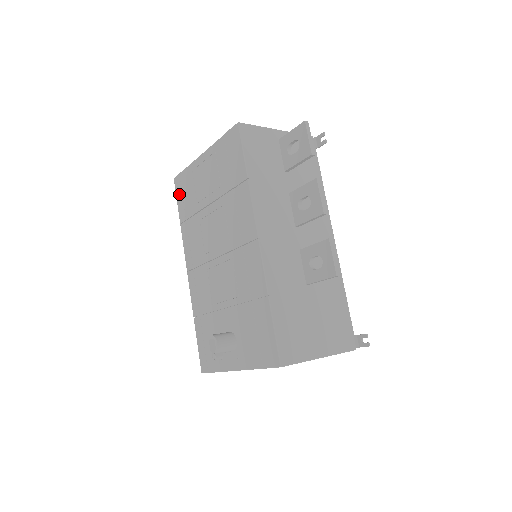
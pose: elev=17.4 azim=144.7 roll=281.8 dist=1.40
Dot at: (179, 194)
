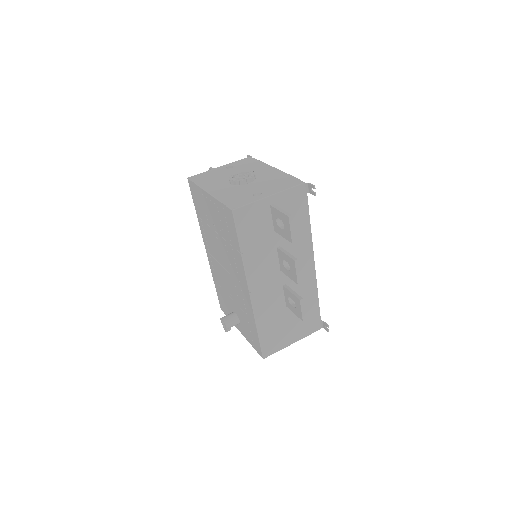
Dot at: (193, 195)
